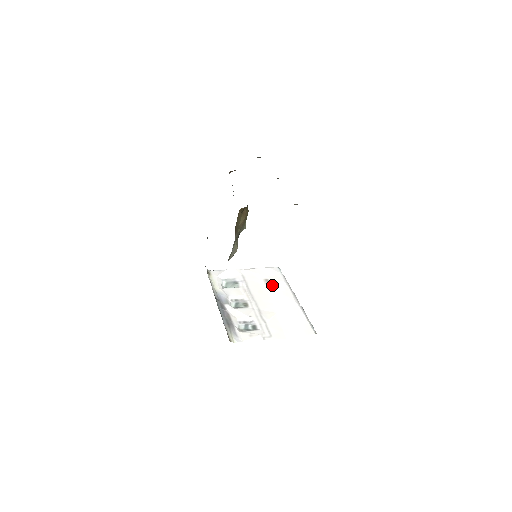
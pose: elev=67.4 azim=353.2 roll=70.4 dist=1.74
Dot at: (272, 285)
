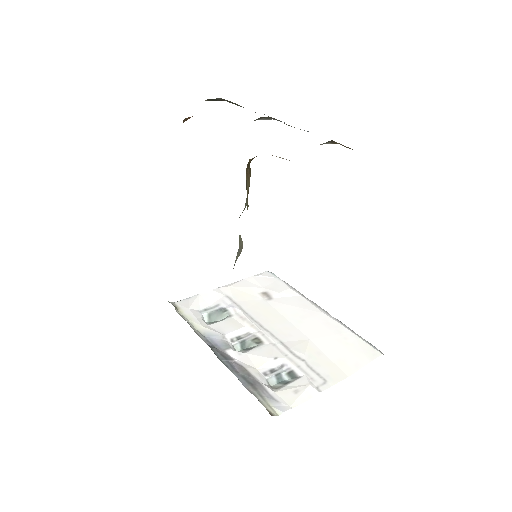
Dot at: (277, 299)
